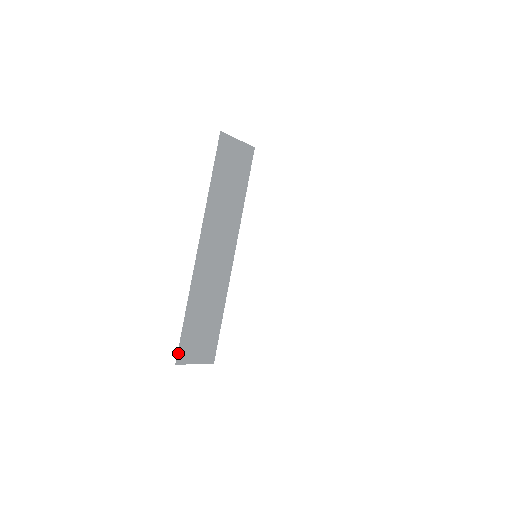
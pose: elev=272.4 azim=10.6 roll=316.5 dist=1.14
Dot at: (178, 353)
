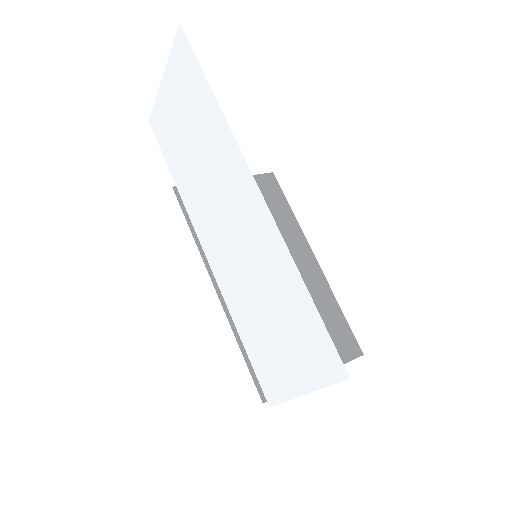
Dot at: (258, 391)
